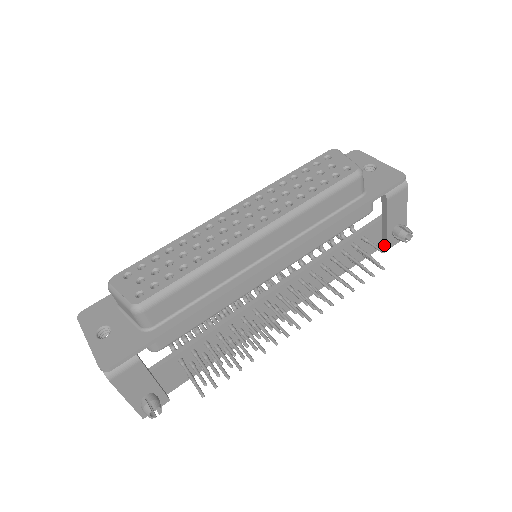
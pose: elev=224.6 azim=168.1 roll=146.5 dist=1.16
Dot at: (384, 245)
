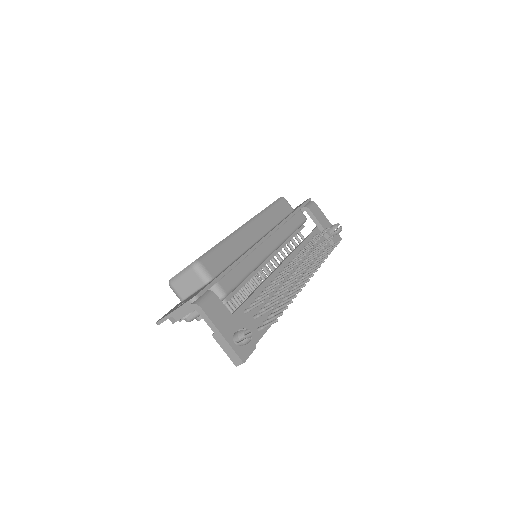
Dot at: (332, 244)
